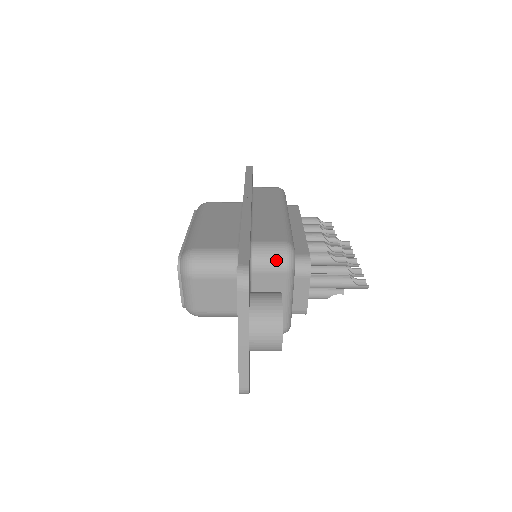
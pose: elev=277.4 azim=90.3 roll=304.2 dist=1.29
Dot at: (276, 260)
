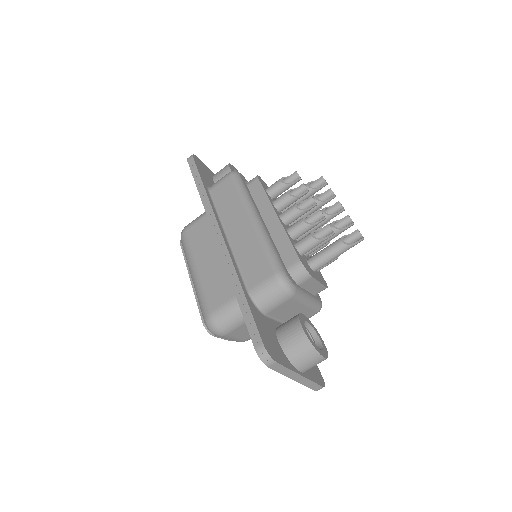
Dot at: (277, 296)
